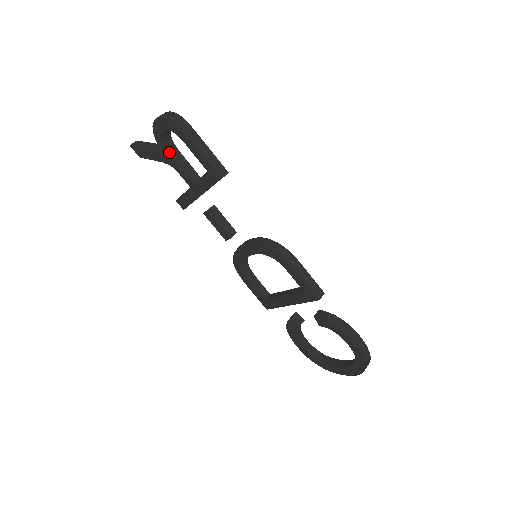
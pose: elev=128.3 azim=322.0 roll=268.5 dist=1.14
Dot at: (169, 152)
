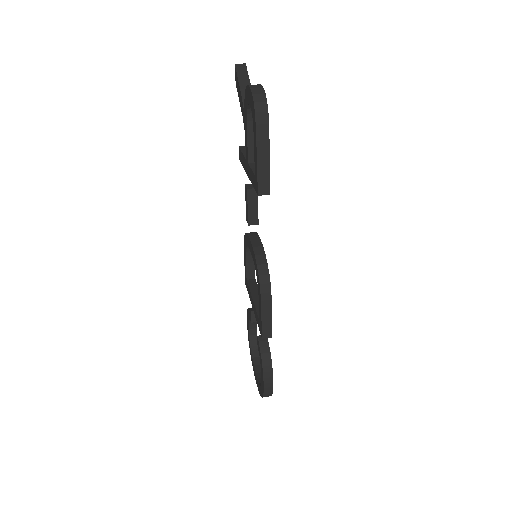
Dot at: (247, 119)
